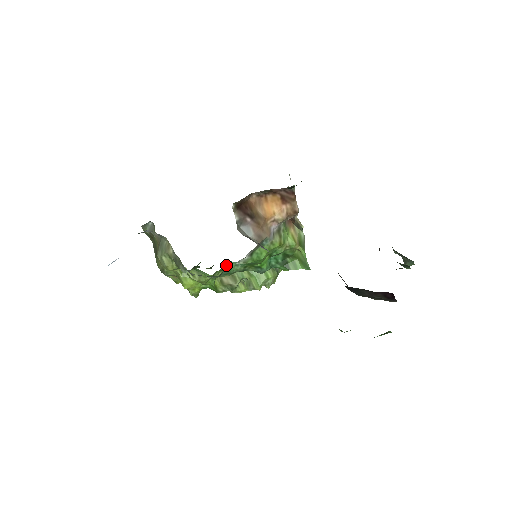
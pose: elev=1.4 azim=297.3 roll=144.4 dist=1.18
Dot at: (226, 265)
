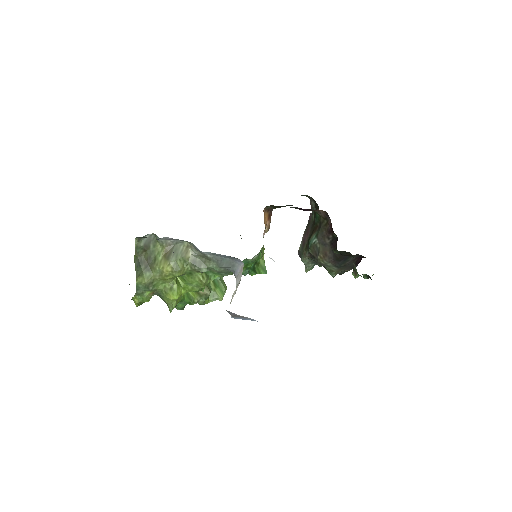
Dot at: occluded
